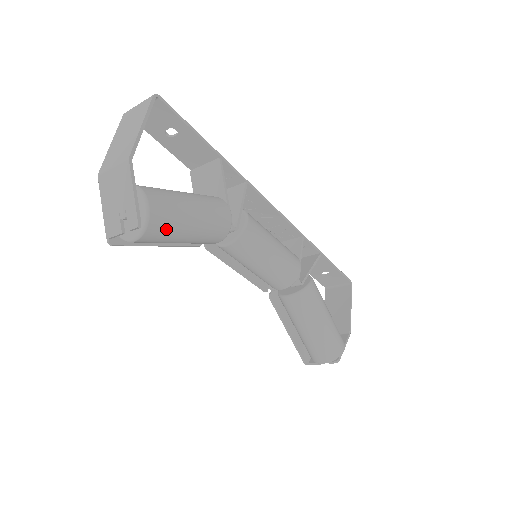
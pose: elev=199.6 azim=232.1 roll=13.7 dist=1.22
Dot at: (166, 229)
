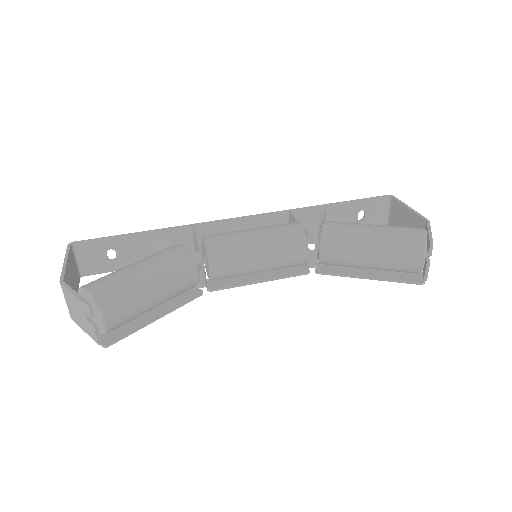
Dot at: (119, 292)
